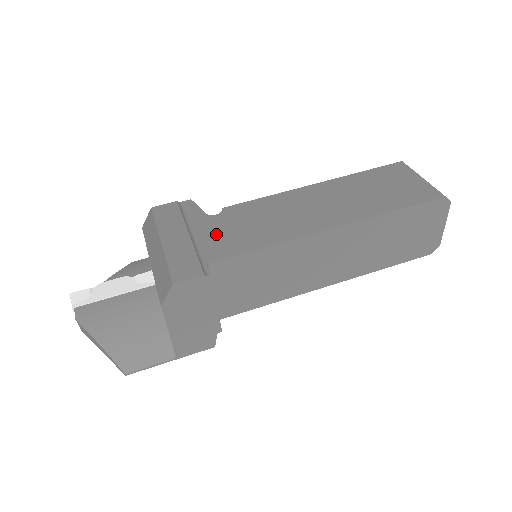
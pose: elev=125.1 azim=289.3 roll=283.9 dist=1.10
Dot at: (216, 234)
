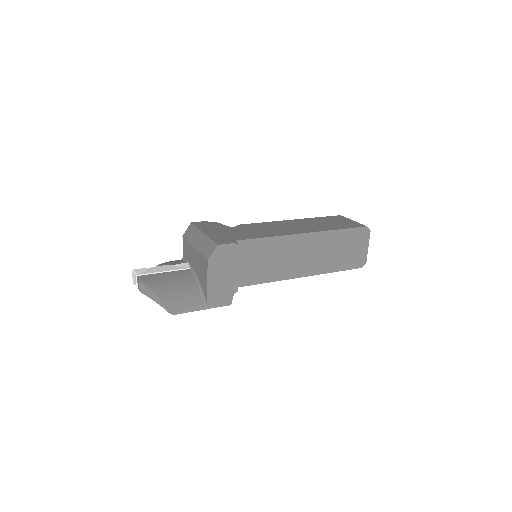
Dot at: (237, 232)
